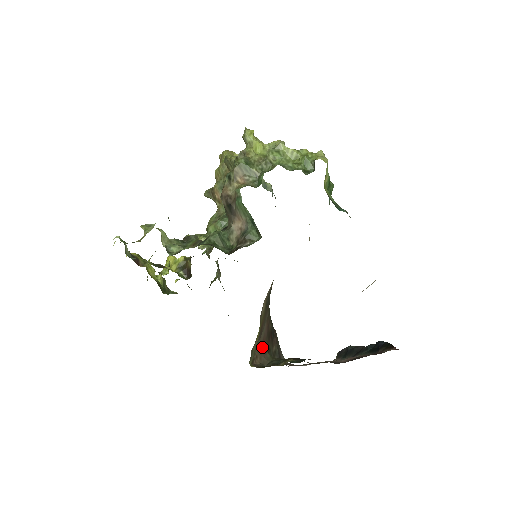
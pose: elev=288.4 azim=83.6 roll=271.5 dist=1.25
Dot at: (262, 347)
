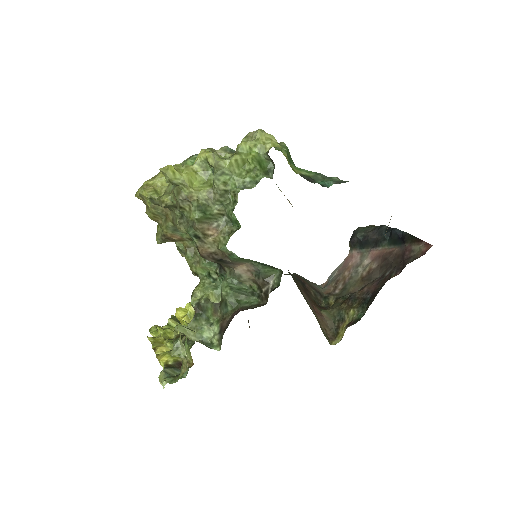
Dot at: (317, 314)
